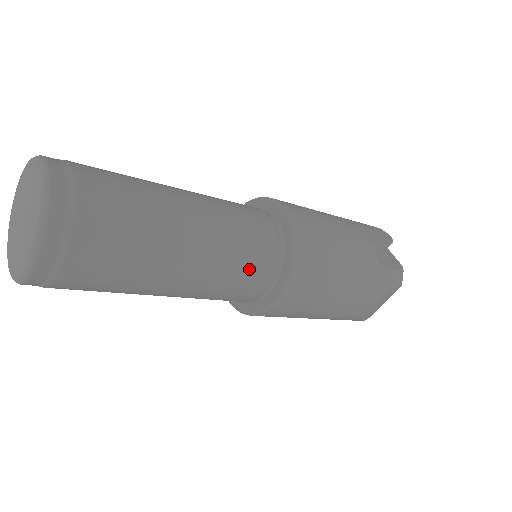
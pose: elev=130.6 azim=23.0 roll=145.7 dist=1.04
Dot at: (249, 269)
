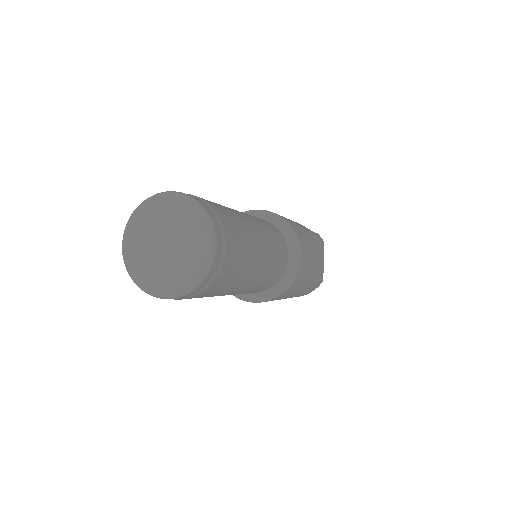
Dot at: (277, 239)
